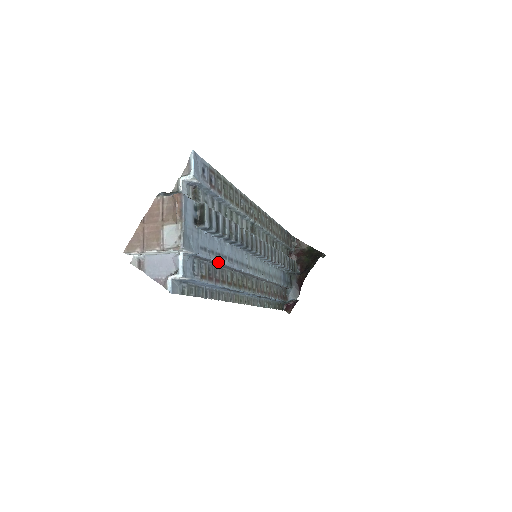
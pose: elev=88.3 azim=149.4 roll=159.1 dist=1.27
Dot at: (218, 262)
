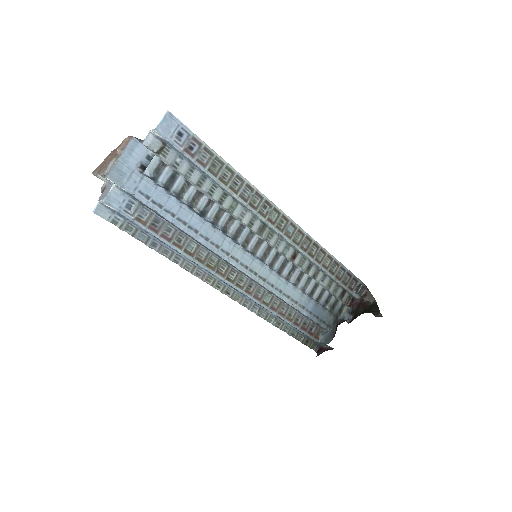
Dot at: (168, 220)
